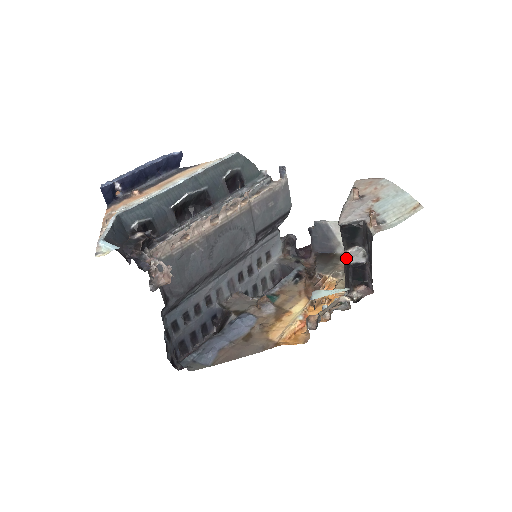
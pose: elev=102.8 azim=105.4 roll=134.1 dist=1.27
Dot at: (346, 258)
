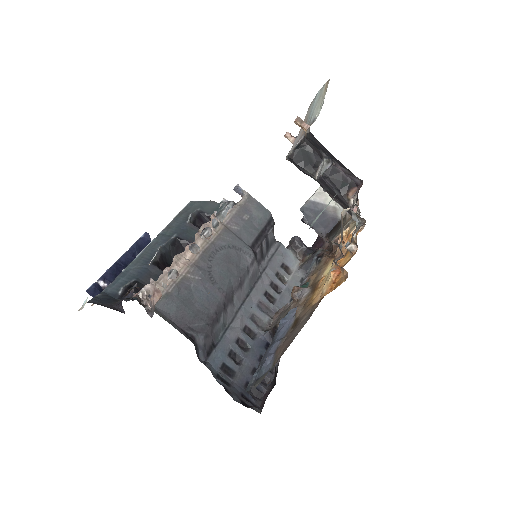
Dot at: (319, 181)
